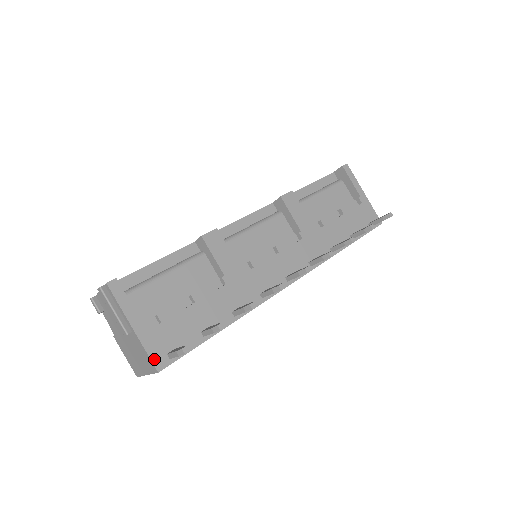
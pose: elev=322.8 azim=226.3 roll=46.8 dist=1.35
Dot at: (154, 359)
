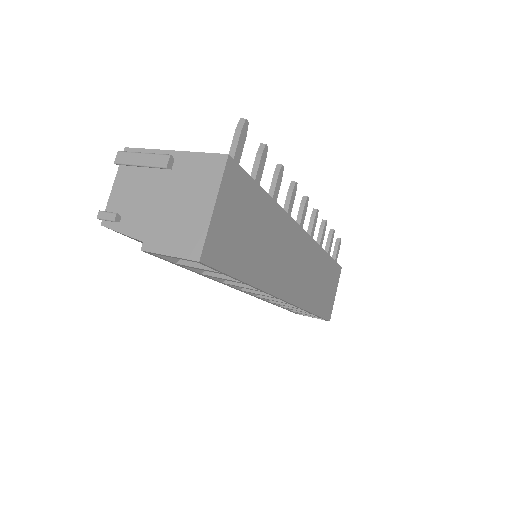
Dot at: (215, 155)
